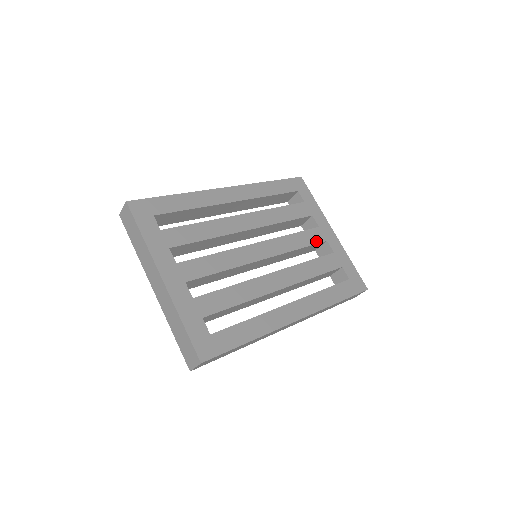
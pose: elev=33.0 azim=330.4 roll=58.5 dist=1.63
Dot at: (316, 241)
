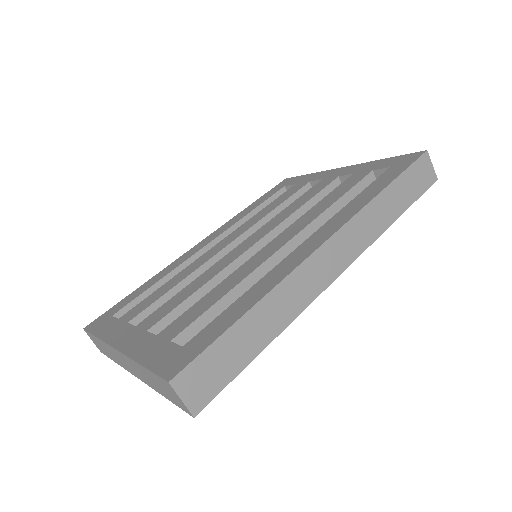
Dot at: (323, 187)
